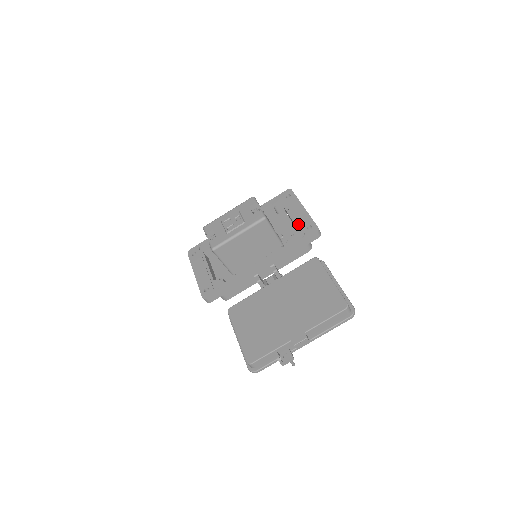
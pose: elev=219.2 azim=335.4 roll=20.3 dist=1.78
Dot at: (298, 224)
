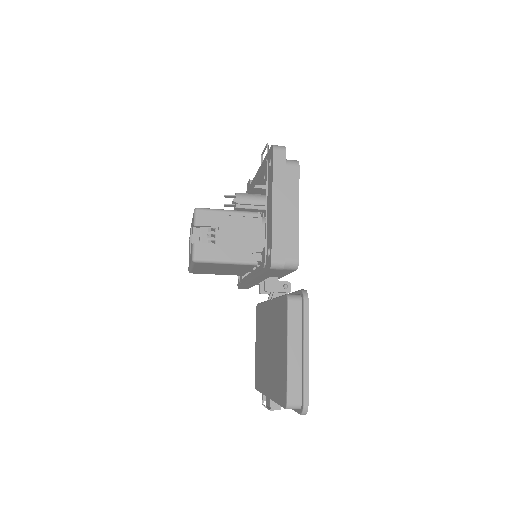
Dot at: occluded
